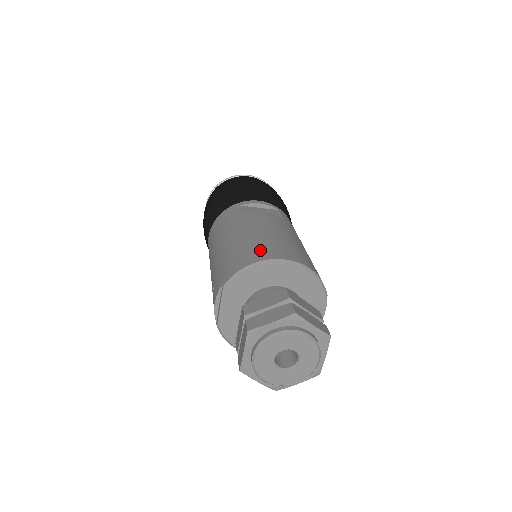
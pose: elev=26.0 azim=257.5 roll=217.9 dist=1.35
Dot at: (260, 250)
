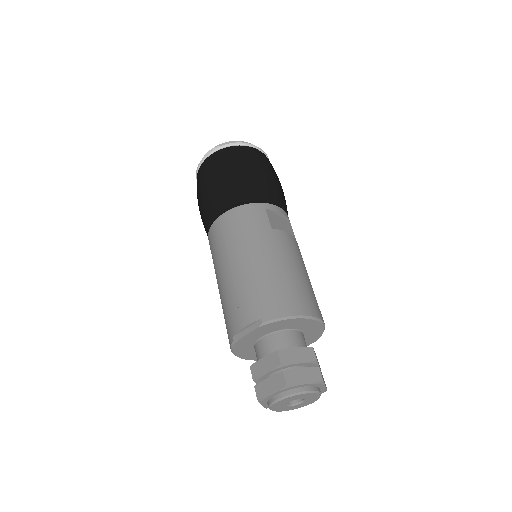
Dot at: (298, 298)
